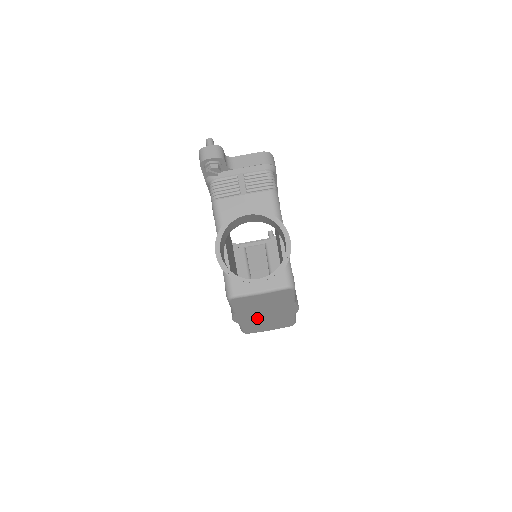
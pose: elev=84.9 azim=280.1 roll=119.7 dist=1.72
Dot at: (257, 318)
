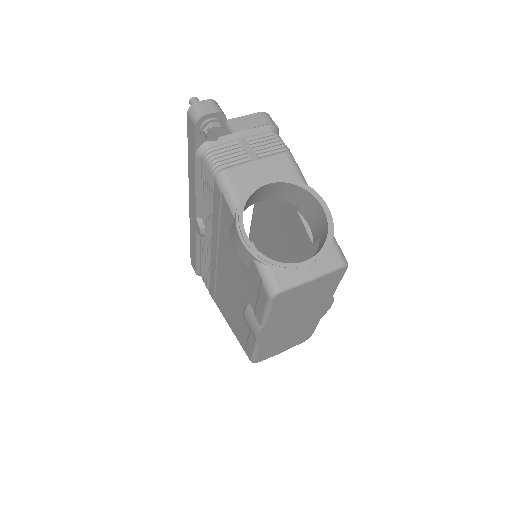
Dot at: (283, 330)
